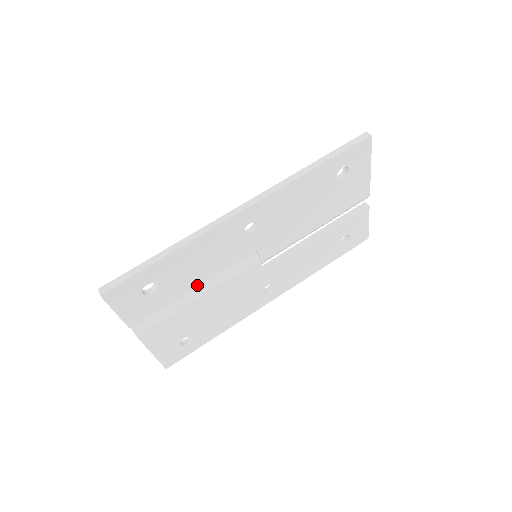
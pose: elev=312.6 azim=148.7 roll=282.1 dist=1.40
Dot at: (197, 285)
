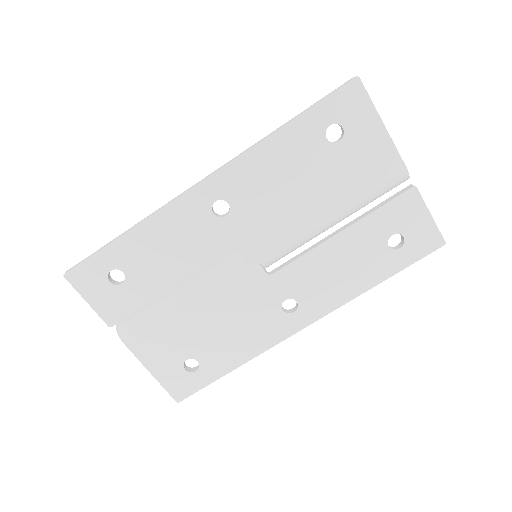
Dot at: (176, 282)
